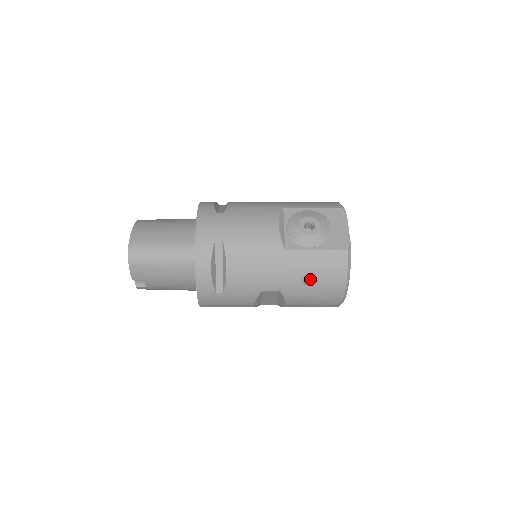
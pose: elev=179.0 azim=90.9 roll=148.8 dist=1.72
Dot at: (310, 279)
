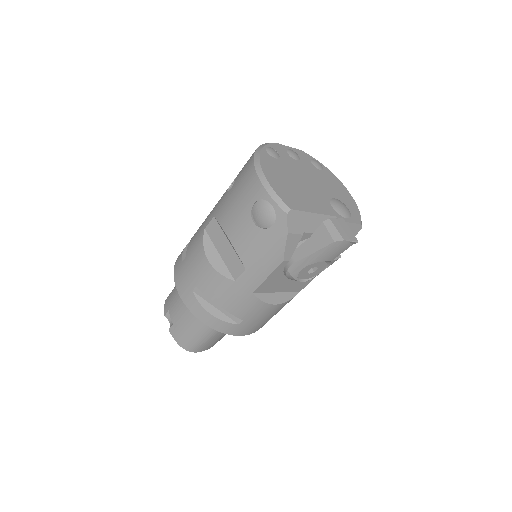
Dot at: occluded
